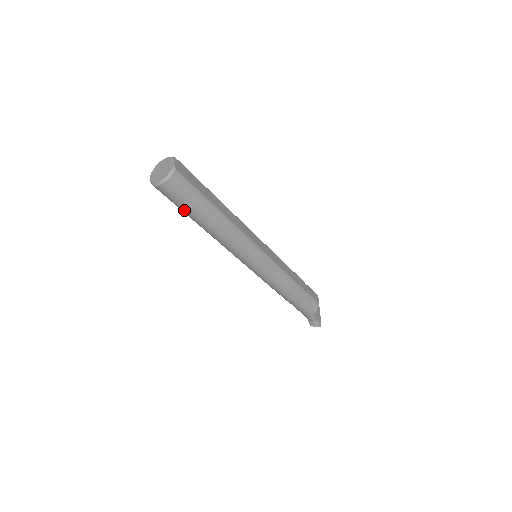
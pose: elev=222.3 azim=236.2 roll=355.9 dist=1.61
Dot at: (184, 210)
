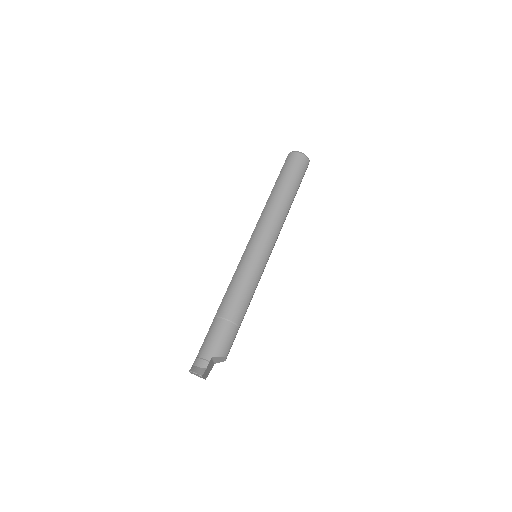
Dot at: (285, 174)
